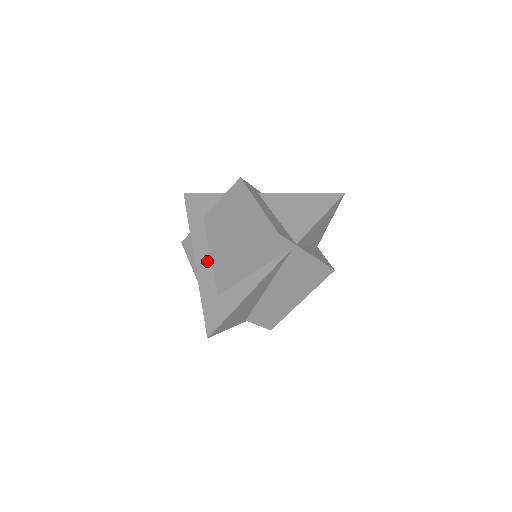
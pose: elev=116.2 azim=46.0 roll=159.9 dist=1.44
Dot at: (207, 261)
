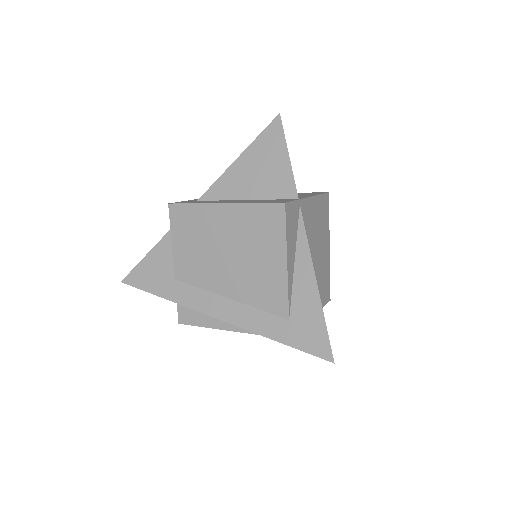
Dot at: (235, 307)
